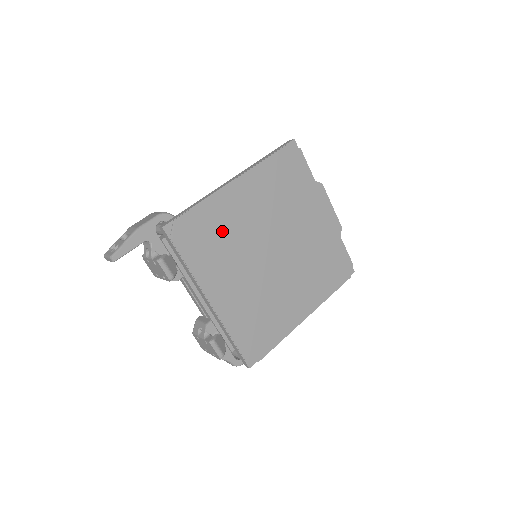
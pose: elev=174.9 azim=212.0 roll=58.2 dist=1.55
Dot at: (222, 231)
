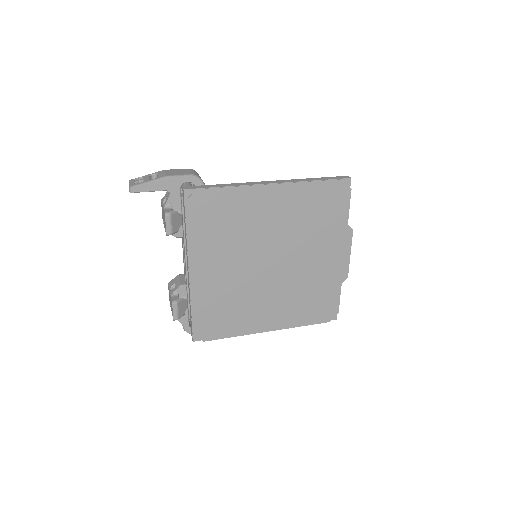
Dot at: (234, 221)
